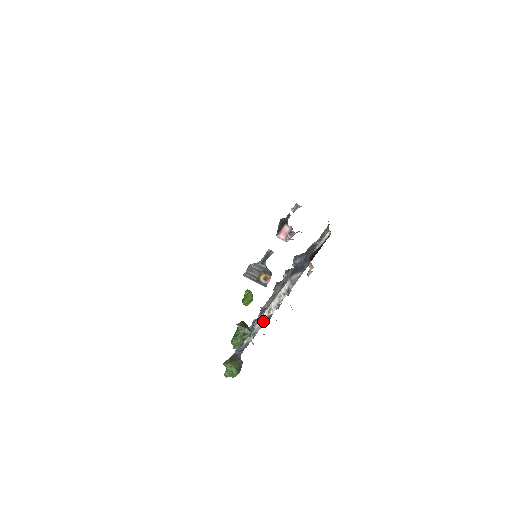
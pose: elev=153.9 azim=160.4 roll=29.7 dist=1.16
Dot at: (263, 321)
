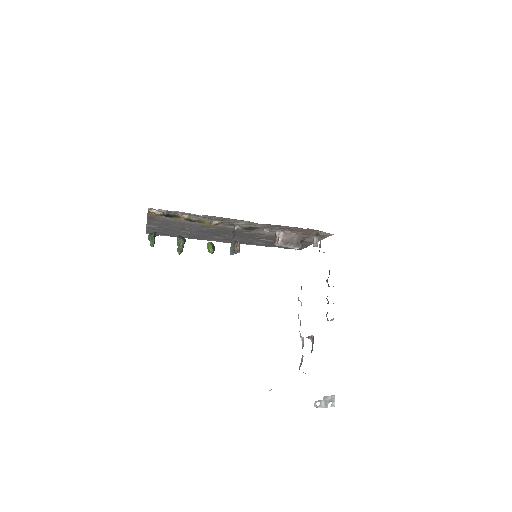
Dot at: occluded
